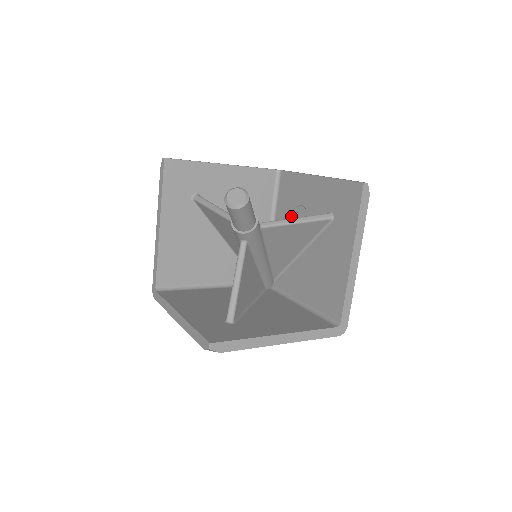
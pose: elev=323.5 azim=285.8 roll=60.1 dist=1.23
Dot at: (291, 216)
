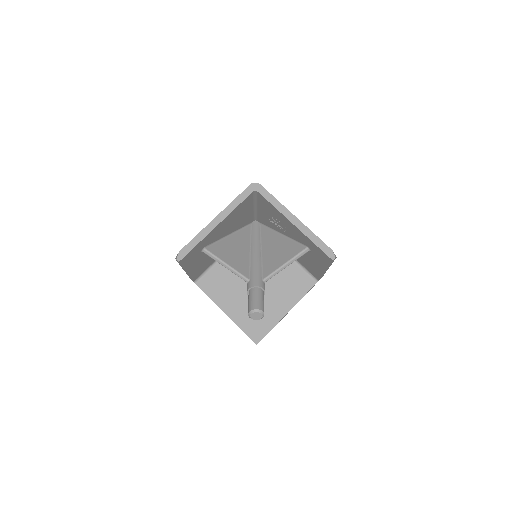
Dot at: (273, 219)
